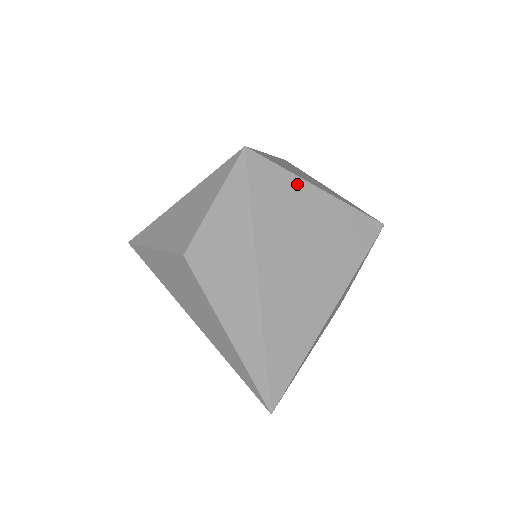
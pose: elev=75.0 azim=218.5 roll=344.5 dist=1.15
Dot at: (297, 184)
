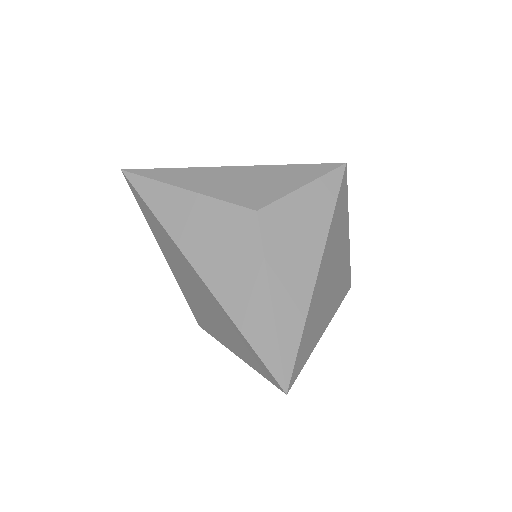
Dot at: (347, 216)
